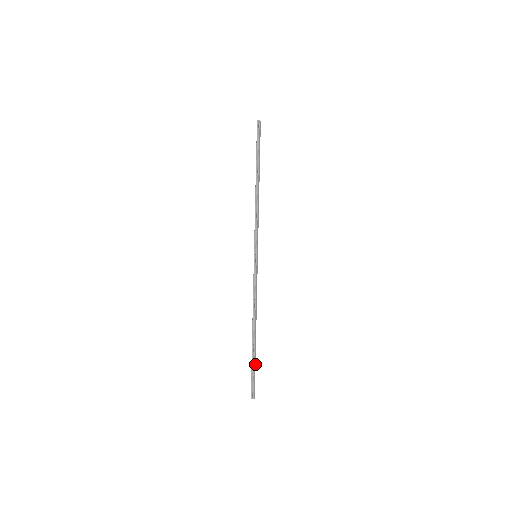
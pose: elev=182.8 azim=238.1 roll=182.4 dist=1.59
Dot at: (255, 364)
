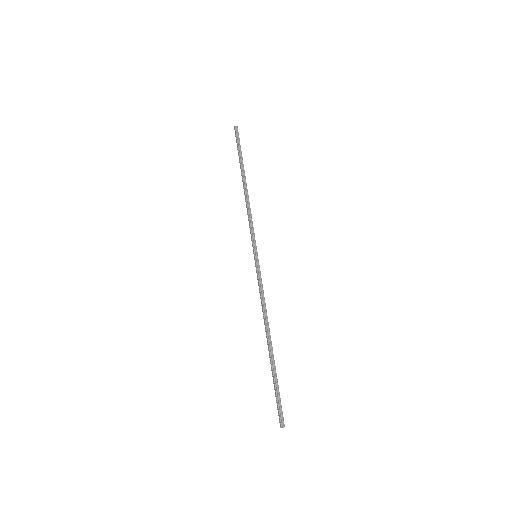
Dot at: (277, 382)
